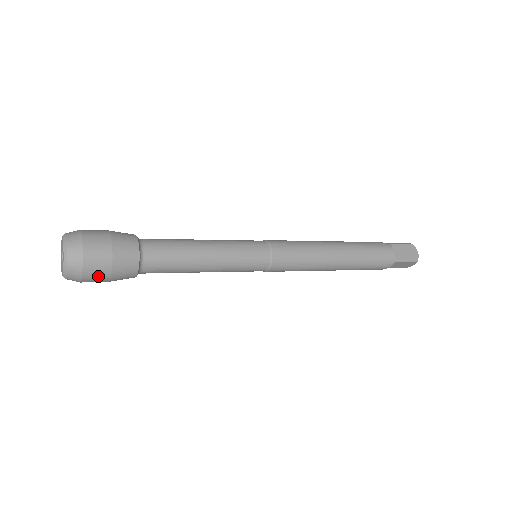
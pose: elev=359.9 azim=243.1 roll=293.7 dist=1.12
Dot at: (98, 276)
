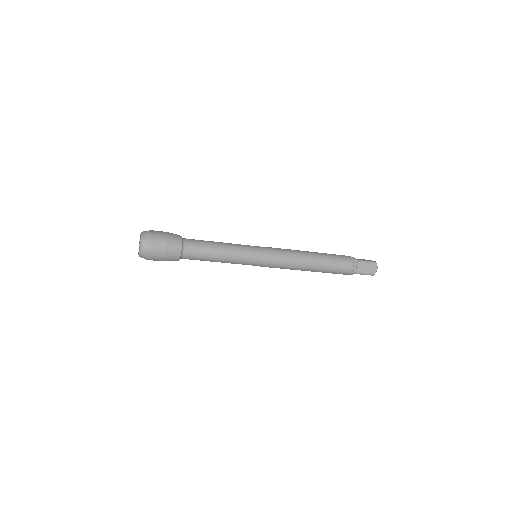
Dot at: (157, 260)
